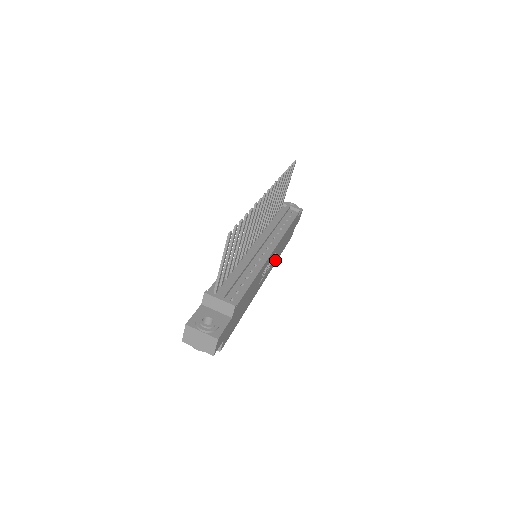
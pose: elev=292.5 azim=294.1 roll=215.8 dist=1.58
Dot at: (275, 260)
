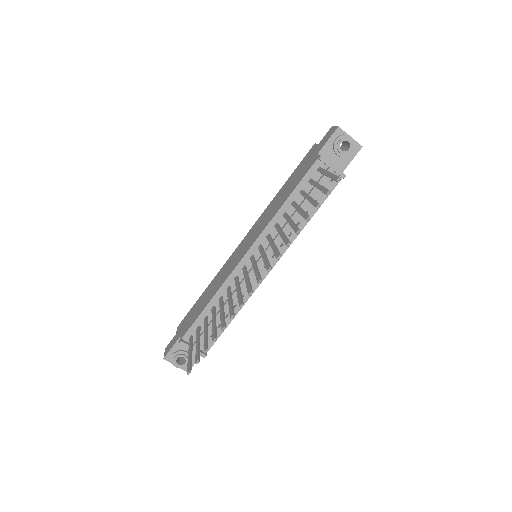
Dot at: occluded
